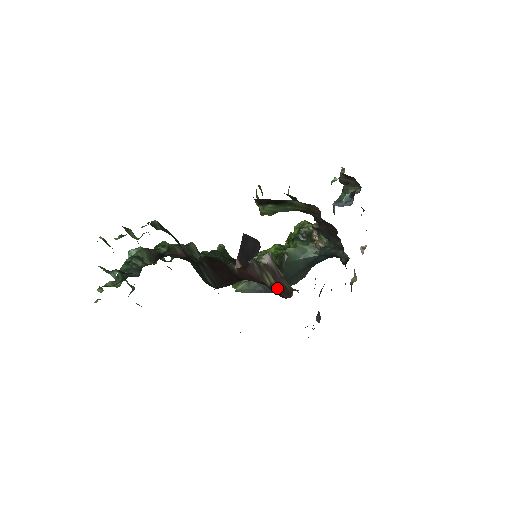
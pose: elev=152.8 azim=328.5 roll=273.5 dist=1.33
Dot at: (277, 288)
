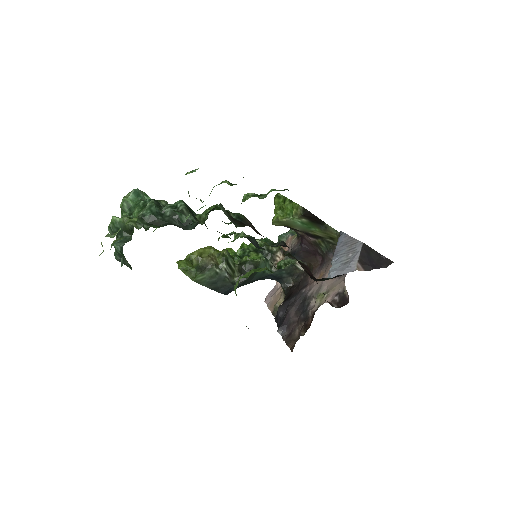
Dot at: occluded
